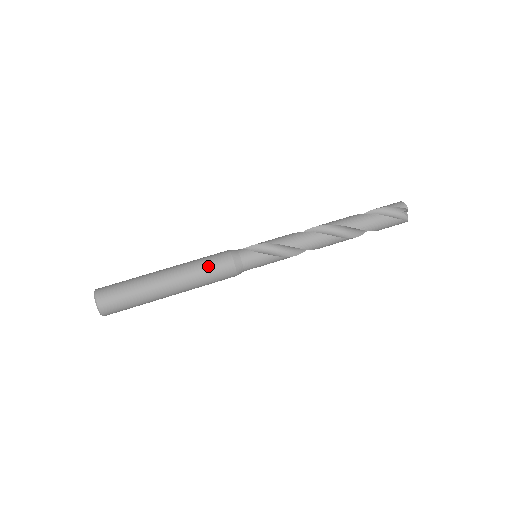
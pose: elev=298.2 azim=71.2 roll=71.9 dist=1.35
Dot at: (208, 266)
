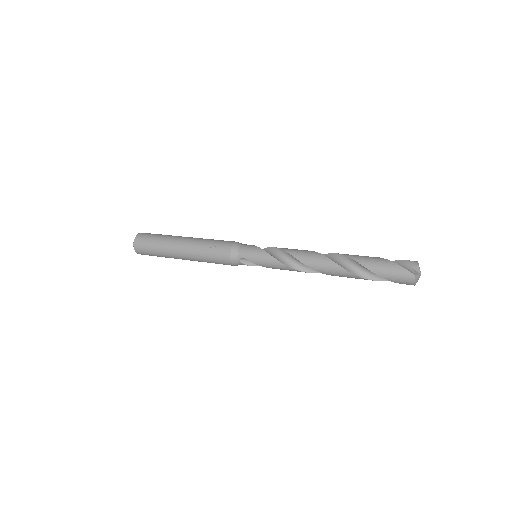
Dot at: (216, 240)
